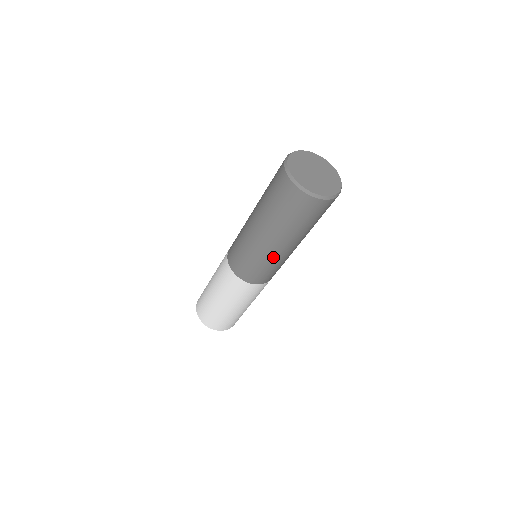
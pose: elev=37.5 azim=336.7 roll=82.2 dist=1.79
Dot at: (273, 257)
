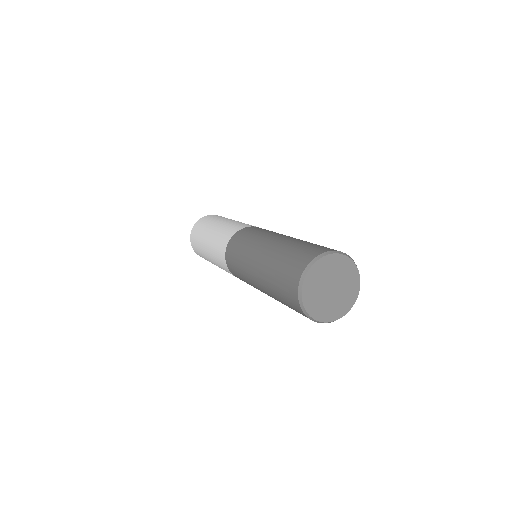
Dot at: occluded
